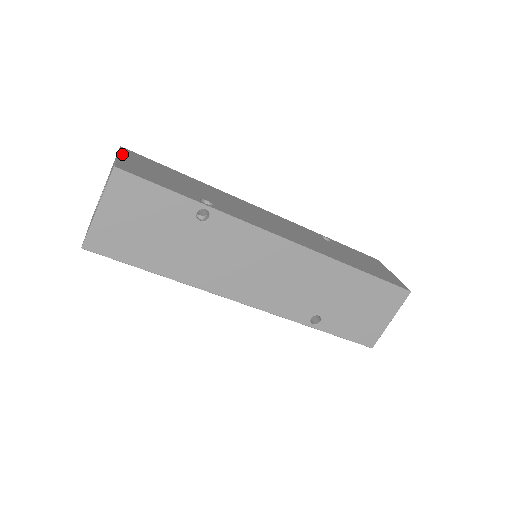
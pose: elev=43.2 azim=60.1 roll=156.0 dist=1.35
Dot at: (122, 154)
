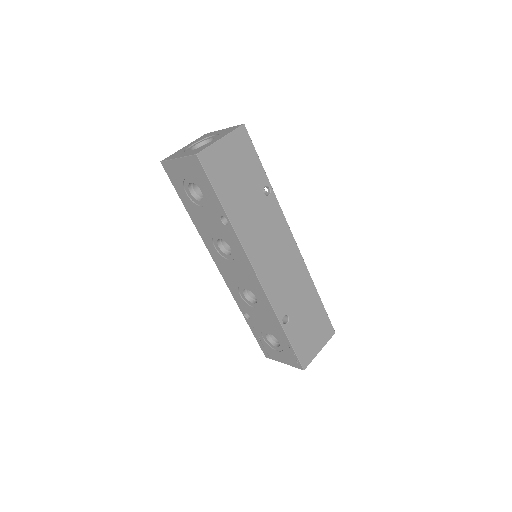
Dot at: occluded
